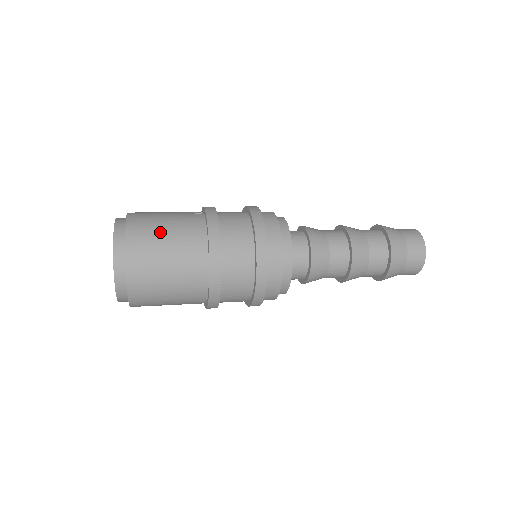
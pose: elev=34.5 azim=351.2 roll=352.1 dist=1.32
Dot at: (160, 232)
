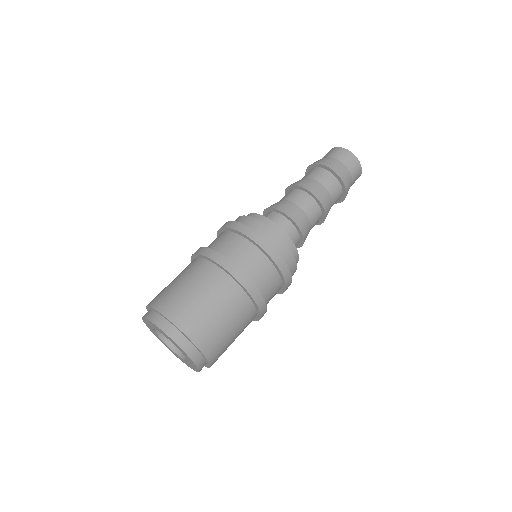
Dot at: (172, 286)
